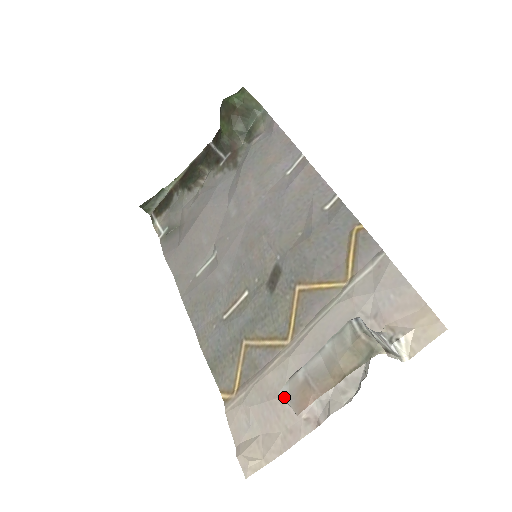
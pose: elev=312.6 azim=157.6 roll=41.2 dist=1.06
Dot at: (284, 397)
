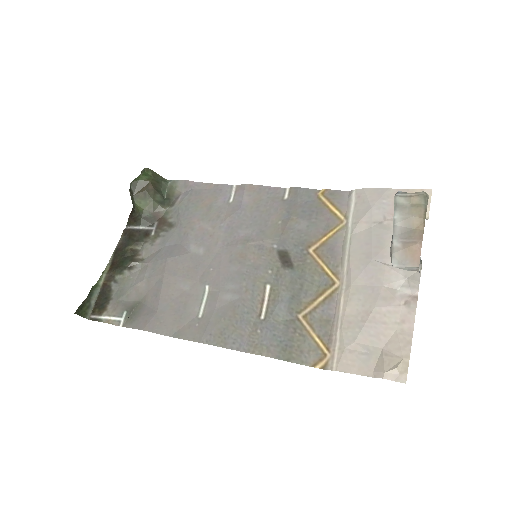
Dot at: (399, 266)
